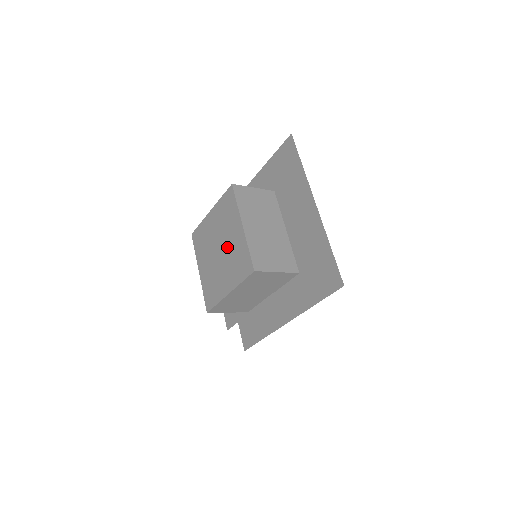
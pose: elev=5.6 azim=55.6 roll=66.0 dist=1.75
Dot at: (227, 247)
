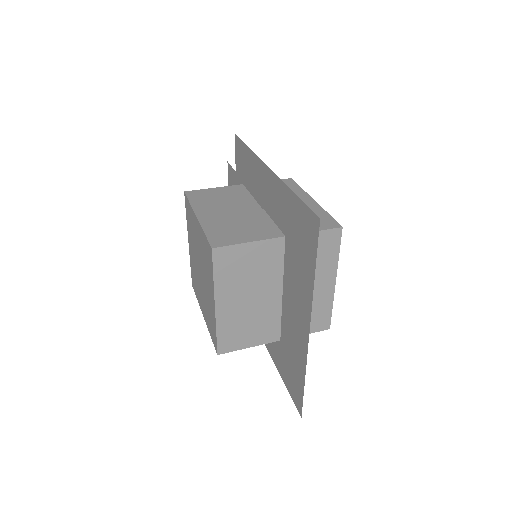
Dot at: (204, 286)
